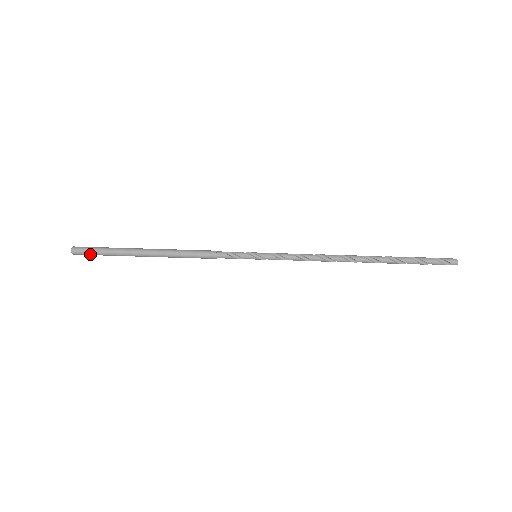
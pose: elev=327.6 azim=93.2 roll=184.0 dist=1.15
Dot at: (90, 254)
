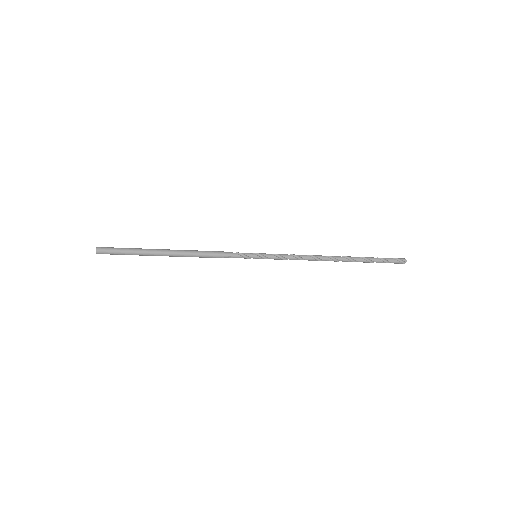
Dot at: (113, 251)
